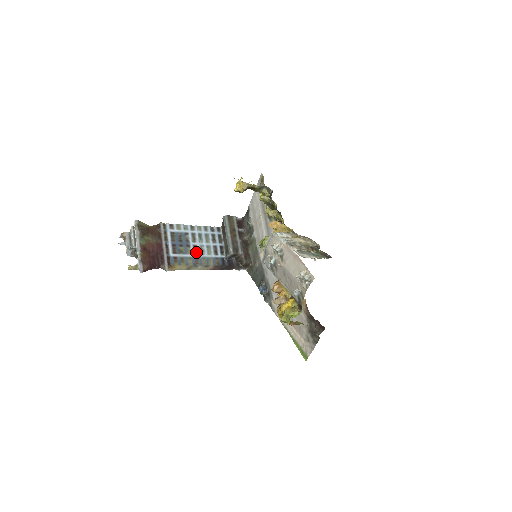
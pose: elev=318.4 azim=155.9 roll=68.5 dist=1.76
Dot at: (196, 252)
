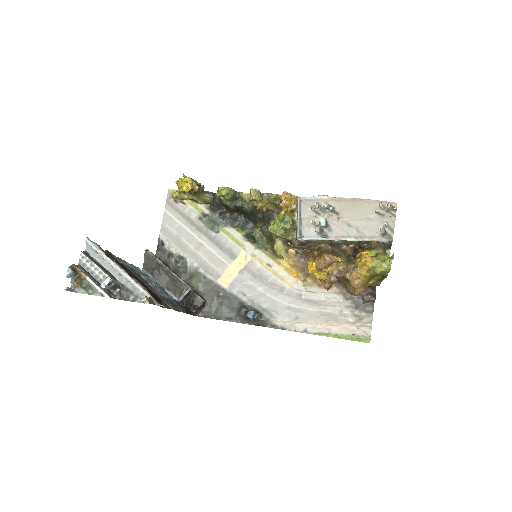
Dot at: occluded
